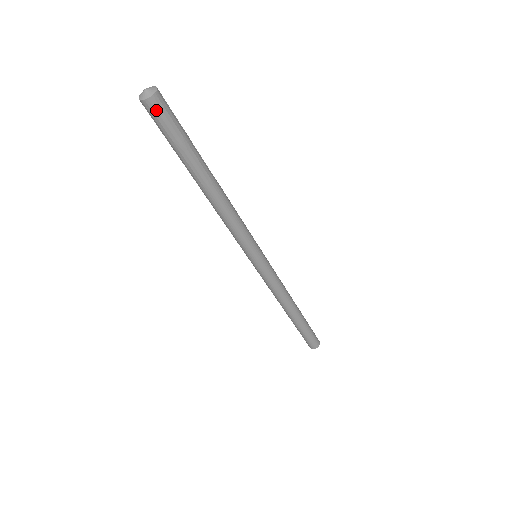
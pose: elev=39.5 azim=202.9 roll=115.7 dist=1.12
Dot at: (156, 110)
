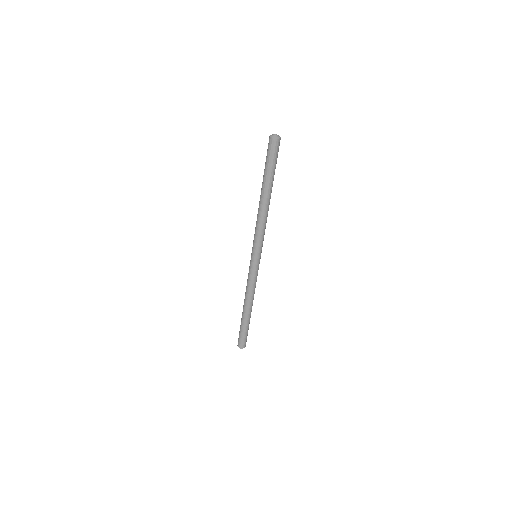
Dot at: (275, 146)
